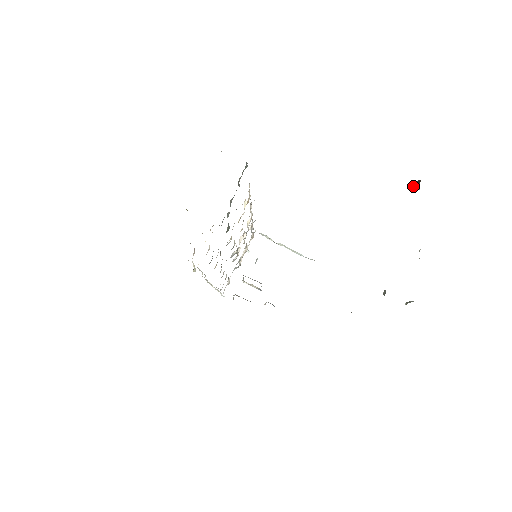
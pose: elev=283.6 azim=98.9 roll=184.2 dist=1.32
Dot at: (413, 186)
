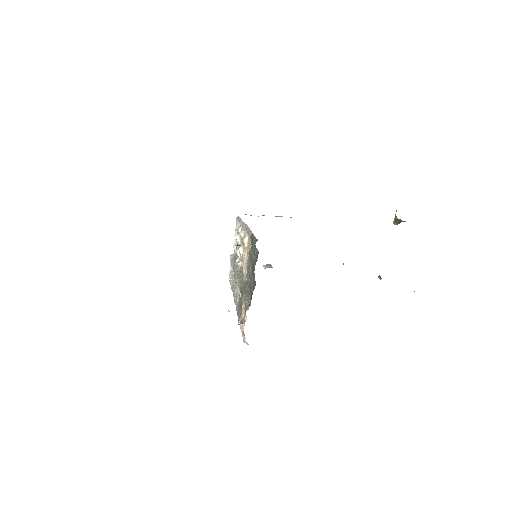
Dot at: (393, 221)
